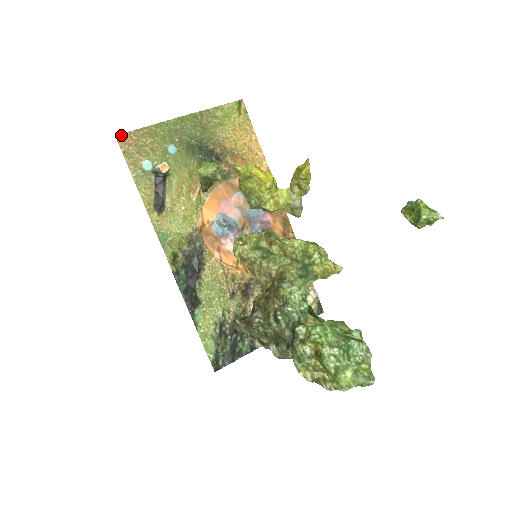
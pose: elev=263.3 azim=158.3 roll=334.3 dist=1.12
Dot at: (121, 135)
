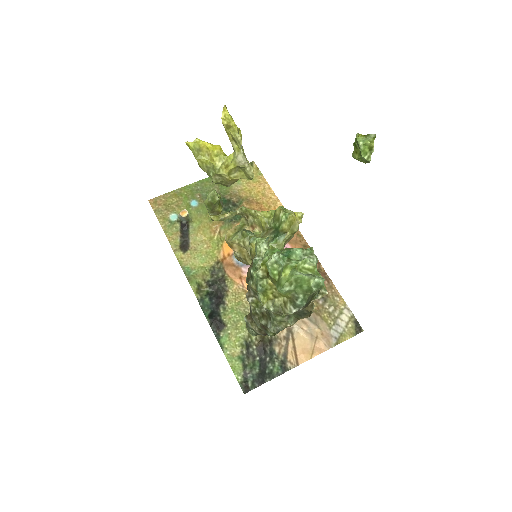
Dot at: (153, 199)
